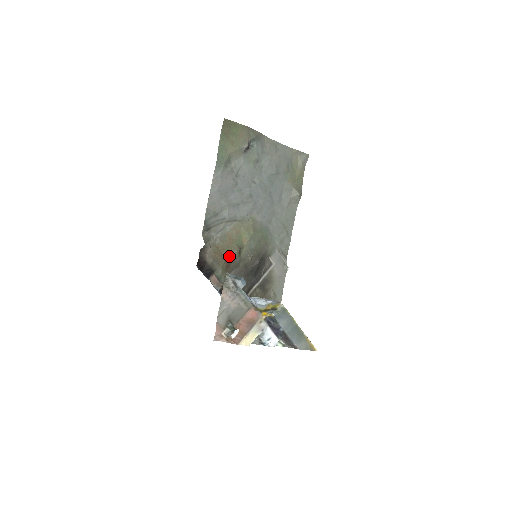
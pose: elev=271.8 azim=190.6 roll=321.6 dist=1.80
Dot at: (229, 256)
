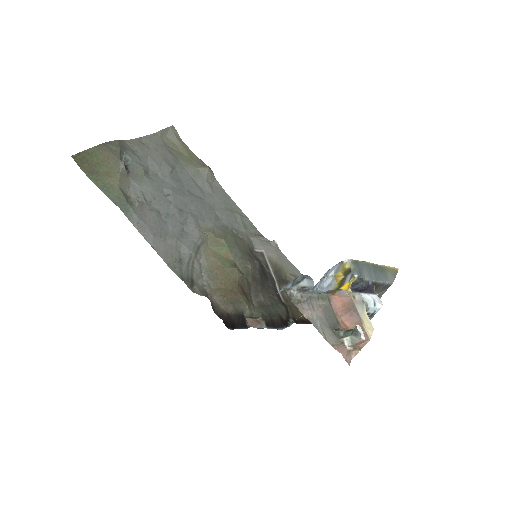
Dot at: (237, 284)
